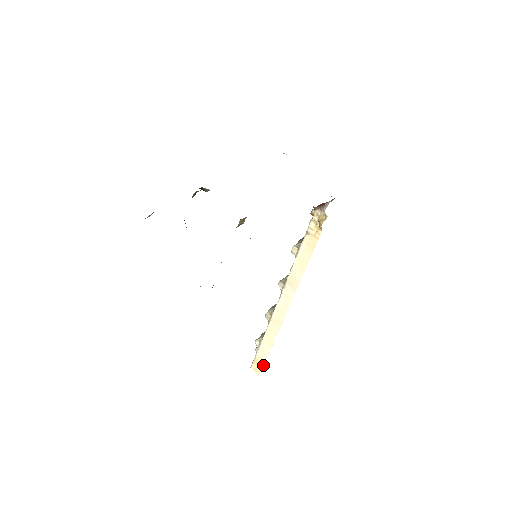
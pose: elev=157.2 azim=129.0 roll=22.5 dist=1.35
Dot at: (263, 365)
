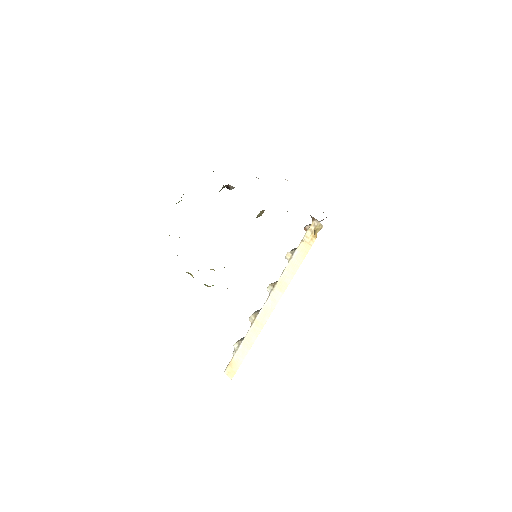
Dot at: (238, 368)
